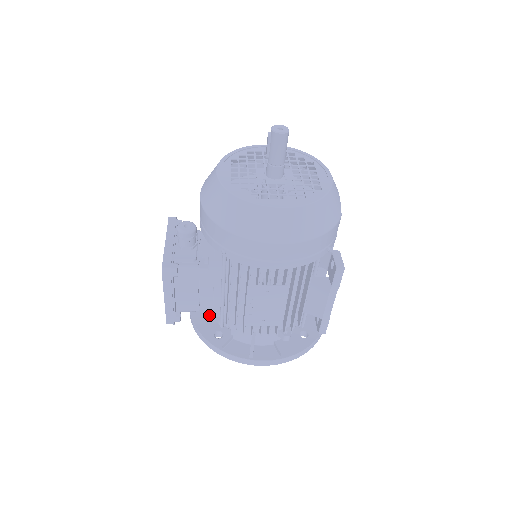
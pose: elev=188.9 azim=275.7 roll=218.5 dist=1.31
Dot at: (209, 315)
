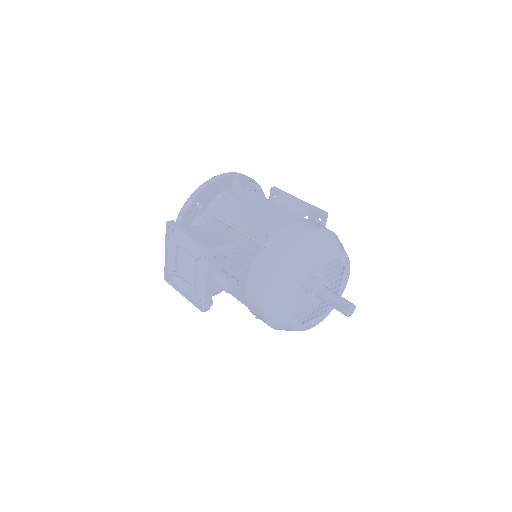
Dot at: occluded
